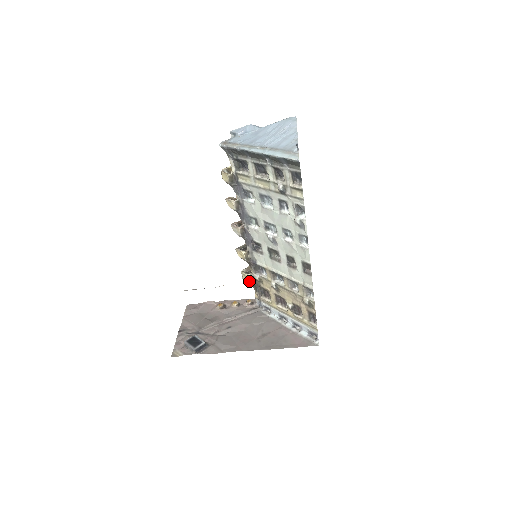
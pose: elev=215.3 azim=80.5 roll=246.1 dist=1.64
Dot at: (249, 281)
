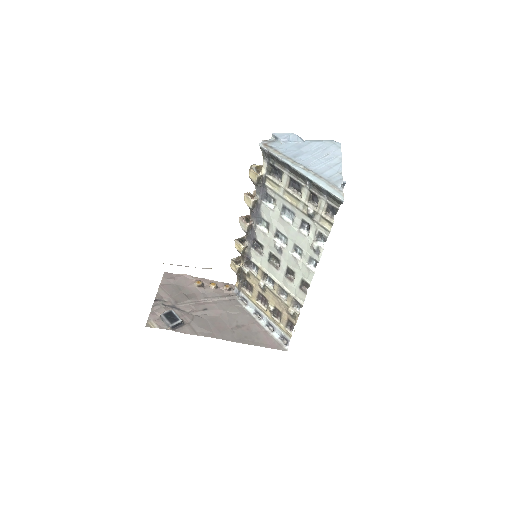
Dot at: (237, 272)
